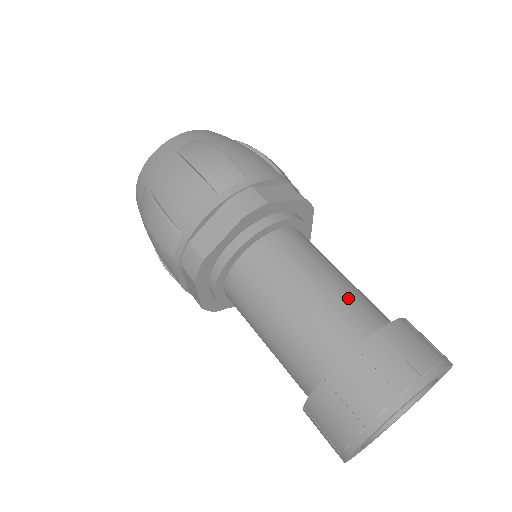
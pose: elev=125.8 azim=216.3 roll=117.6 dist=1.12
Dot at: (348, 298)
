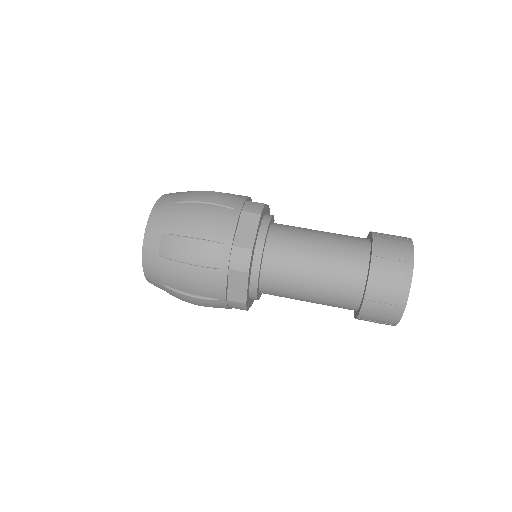
Dot at: (338, 259)
